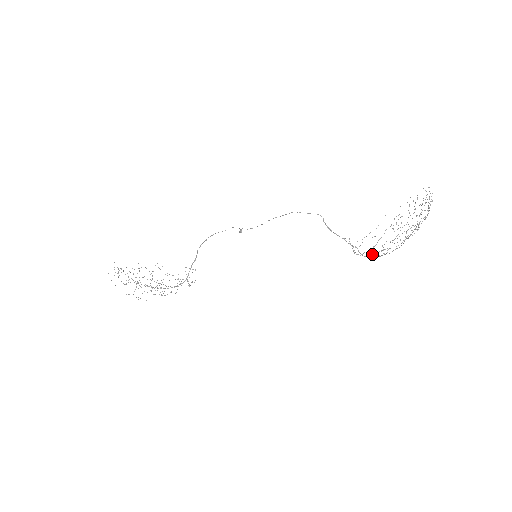
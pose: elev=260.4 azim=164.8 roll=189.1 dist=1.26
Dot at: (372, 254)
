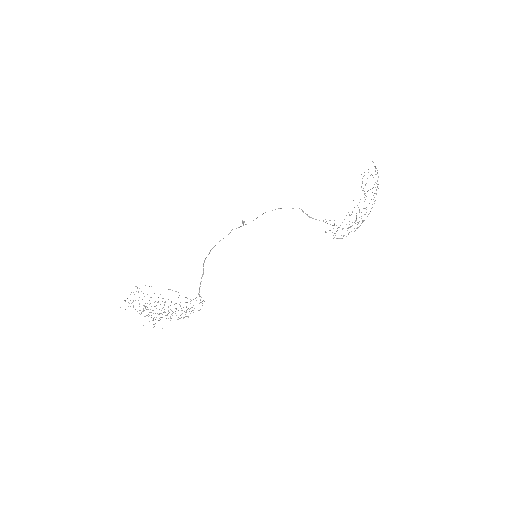
Dot at: occluded
